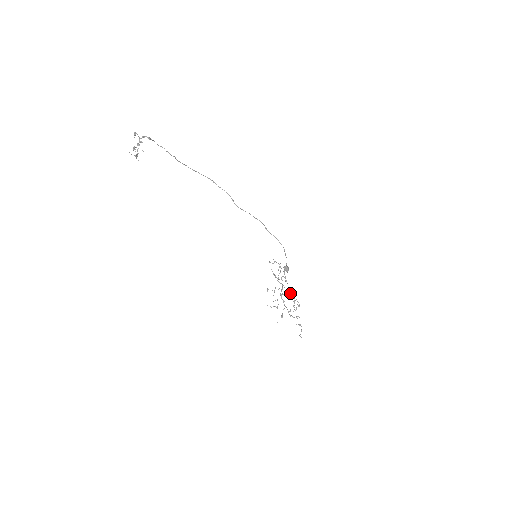
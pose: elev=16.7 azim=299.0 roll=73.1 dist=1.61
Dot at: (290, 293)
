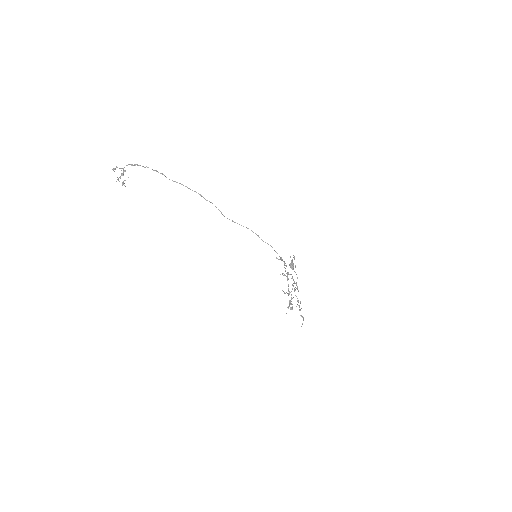
Dot at: (289, 292)
